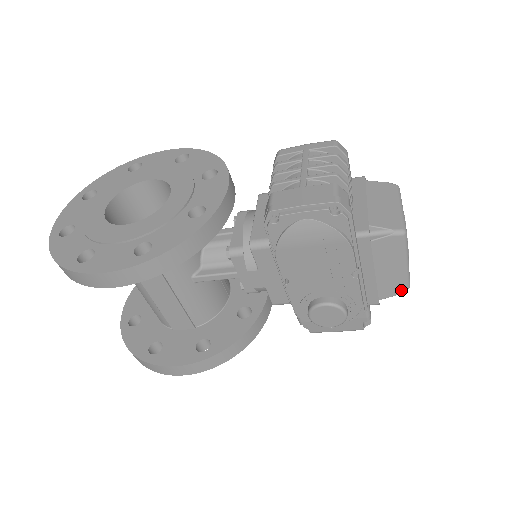
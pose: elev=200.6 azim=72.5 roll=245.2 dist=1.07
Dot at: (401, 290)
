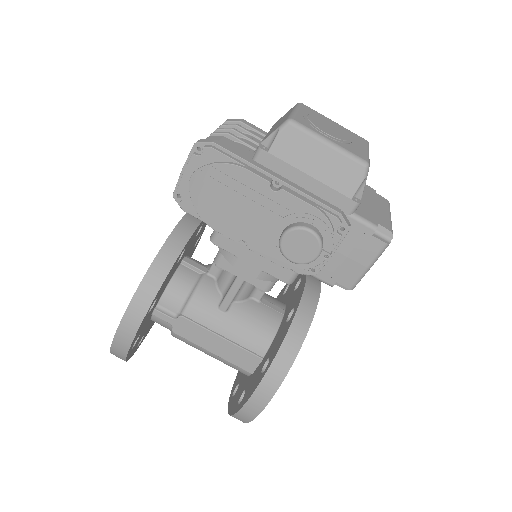
Dot at: (360, 172)
